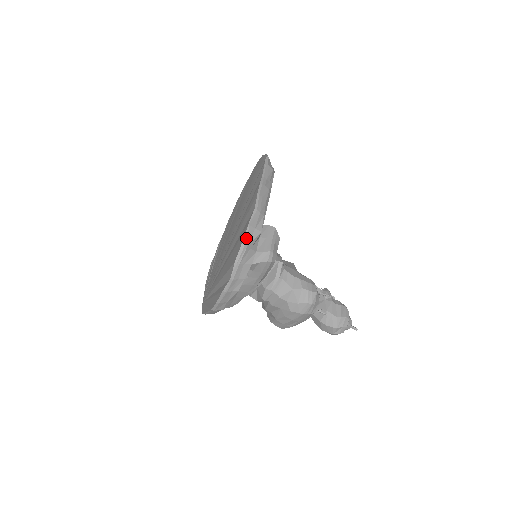
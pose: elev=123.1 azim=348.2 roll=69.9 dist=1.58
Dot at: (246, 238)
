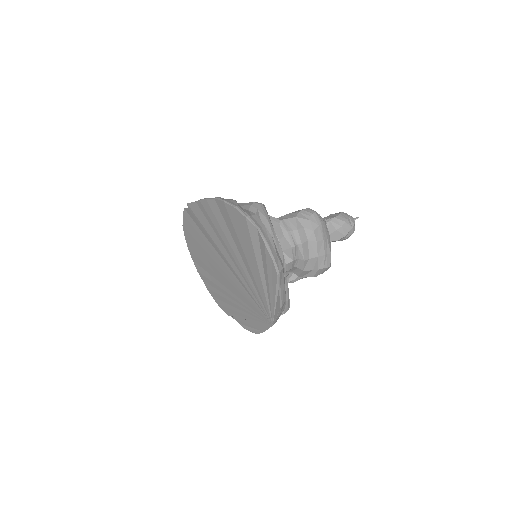
Dot at: (232, 204)
